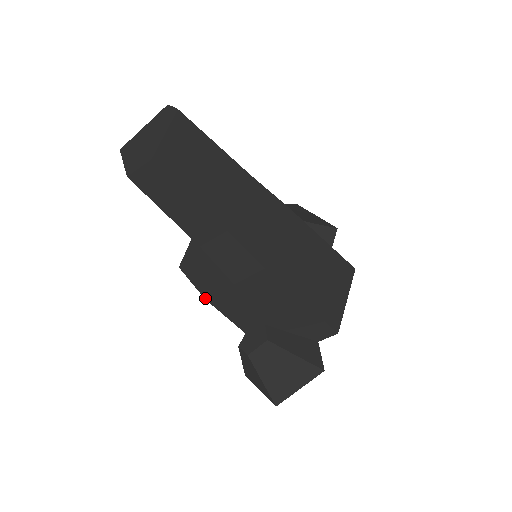
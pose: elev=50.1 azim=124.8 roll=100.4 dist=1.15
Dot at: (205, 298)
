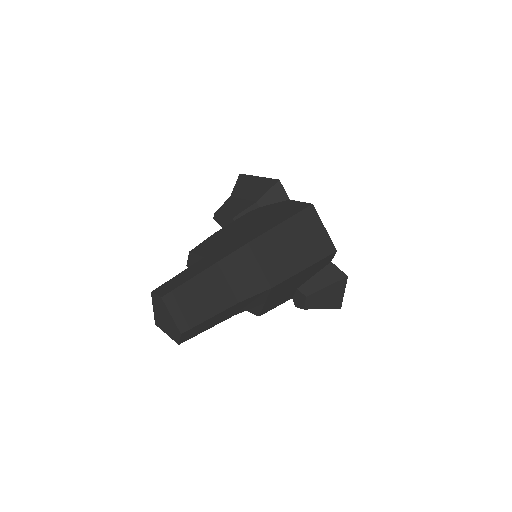
Dot at: occluded
